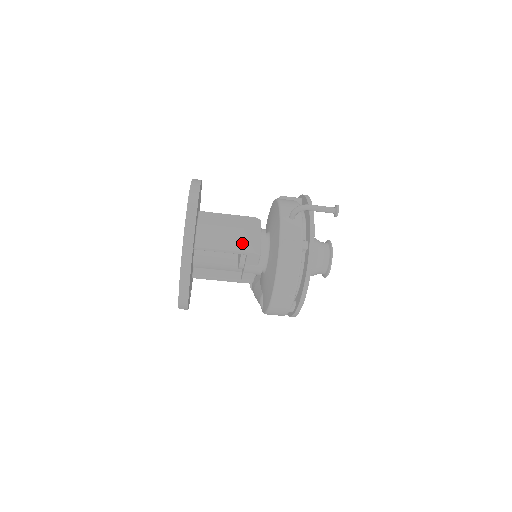
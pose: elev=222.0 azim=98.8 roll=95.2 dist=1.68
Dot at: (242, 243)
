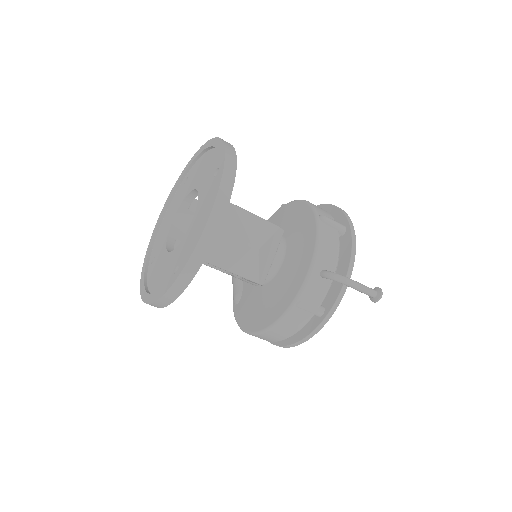
Dot at: (249, 267)
